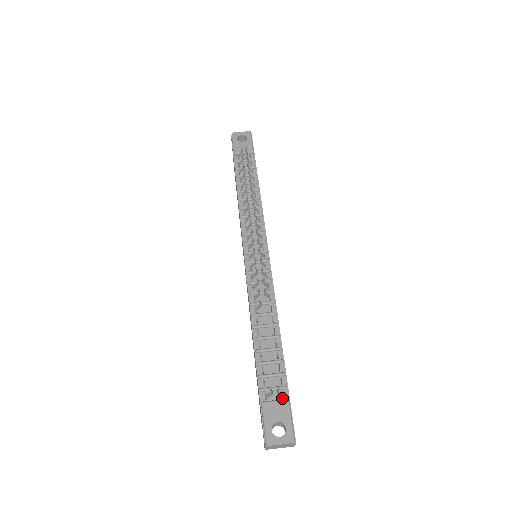
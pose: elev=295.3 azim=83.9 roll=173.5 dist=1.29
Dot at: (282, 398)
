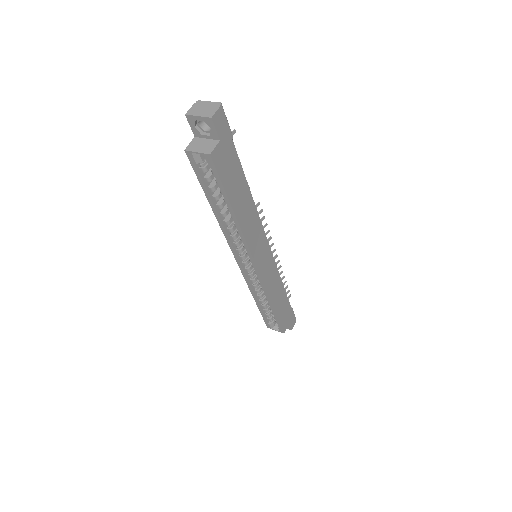
Dot at: occluded
